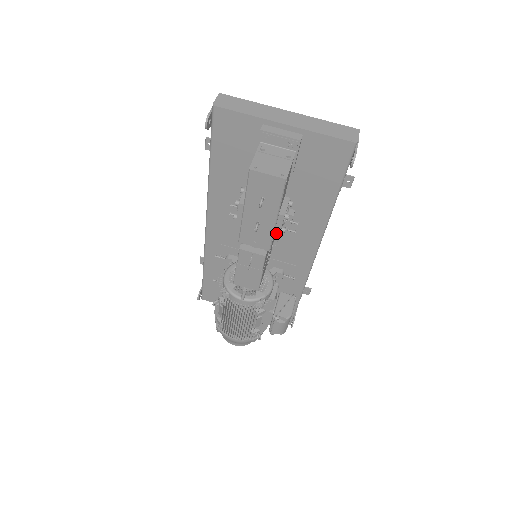
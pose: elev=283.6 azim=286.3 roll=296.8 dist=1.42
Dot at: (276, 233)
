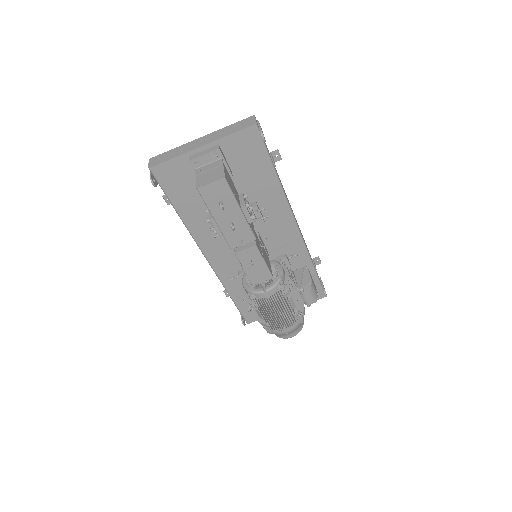
Dot at: occluded
